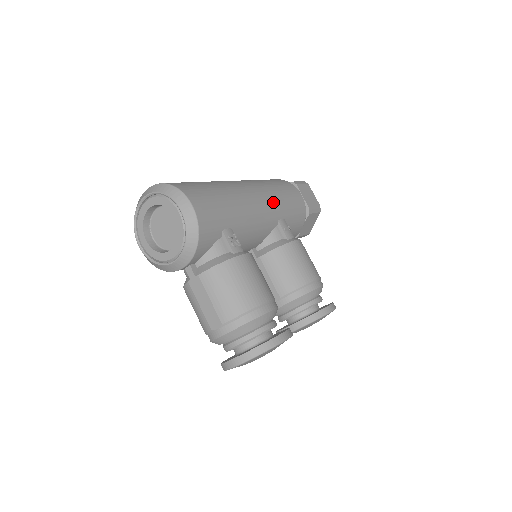
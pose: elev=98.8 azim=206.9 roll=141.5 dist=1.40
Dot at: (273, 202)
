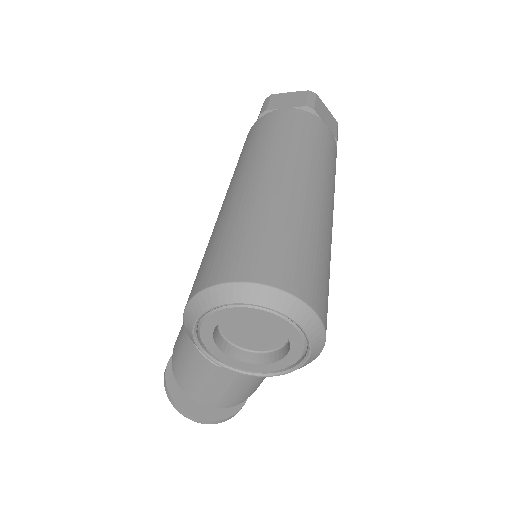
Dot at: occluded
